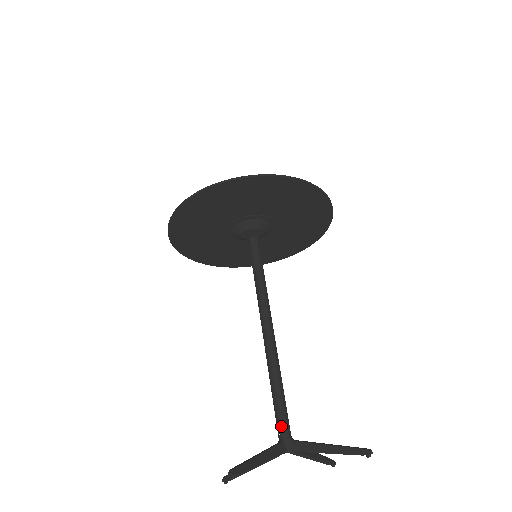
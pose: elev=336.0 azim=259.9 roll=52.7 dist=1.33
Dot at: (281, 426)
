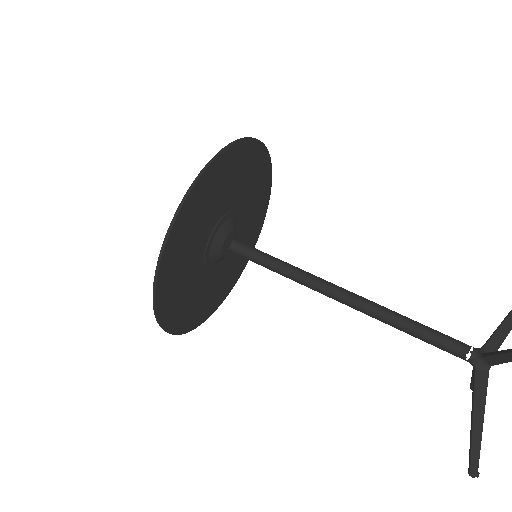
Dot at: (455, 355)
